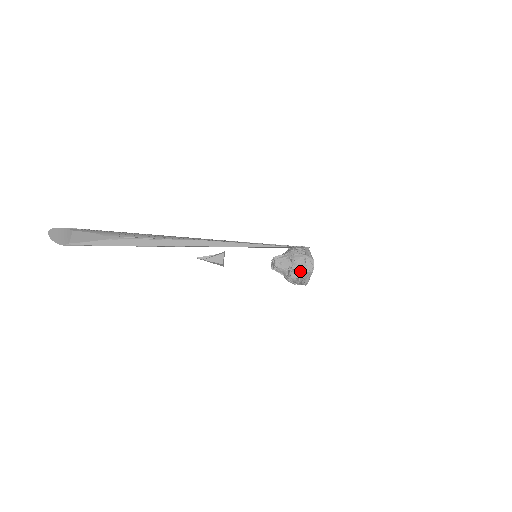
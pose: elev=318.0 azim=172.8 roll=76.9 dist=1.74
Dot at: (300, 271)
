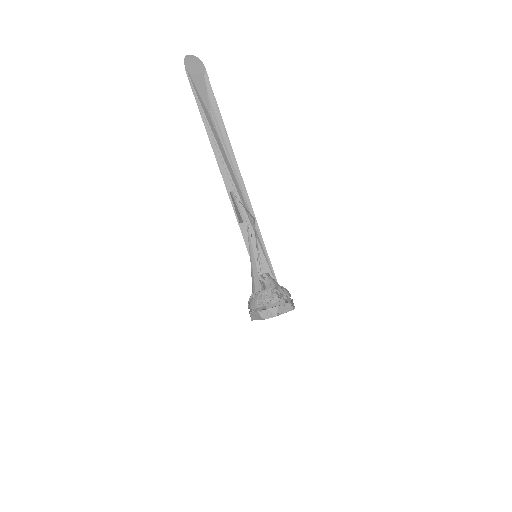
Dot at: (287, 296)
